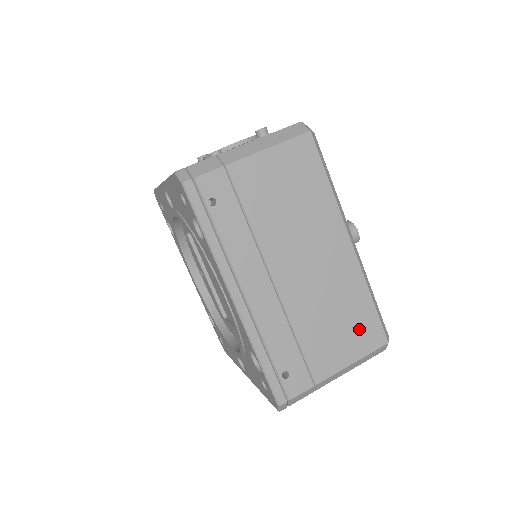
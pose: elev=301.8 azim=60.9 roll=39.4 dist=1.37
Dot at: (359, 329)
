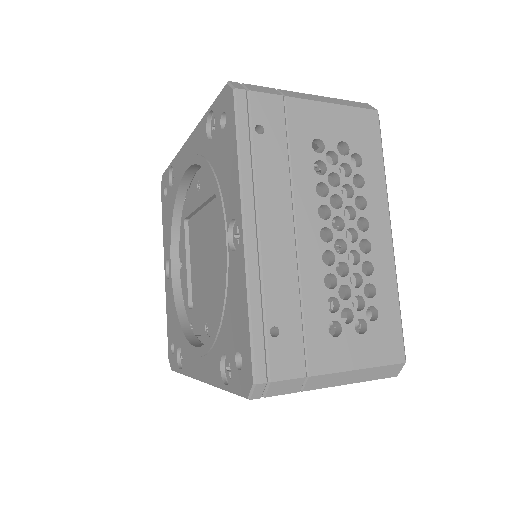
Dot at: occluded
